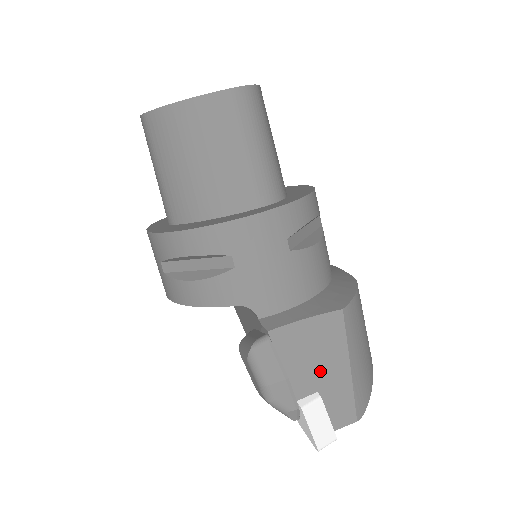
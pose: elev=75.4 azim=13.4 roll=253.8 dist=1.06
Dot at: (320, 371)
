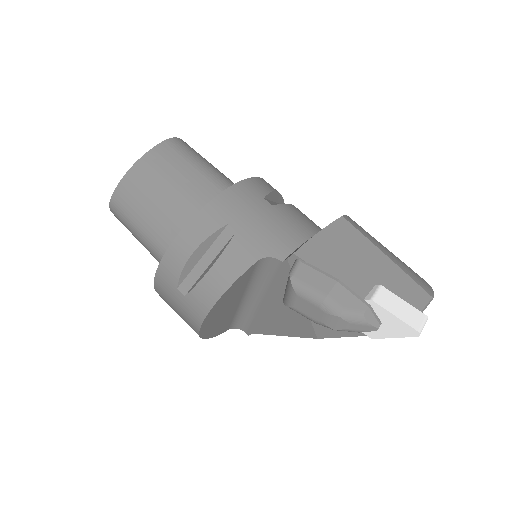
Dot at: (363, 268)
